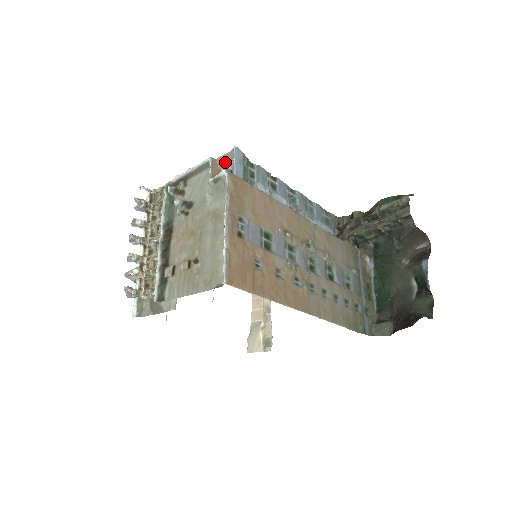
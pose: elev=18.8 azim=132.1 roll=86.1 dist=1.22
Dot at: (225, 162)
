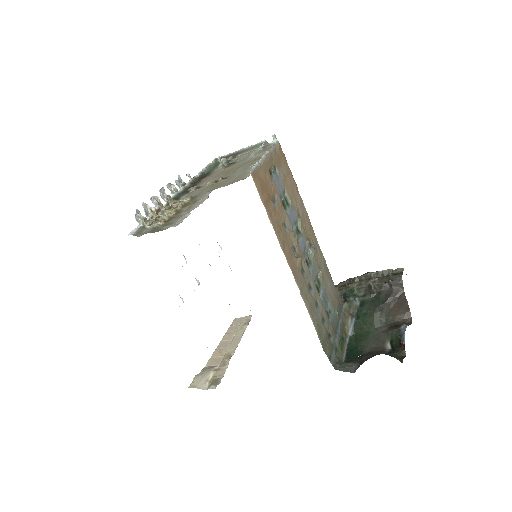
Dot at: occluded
